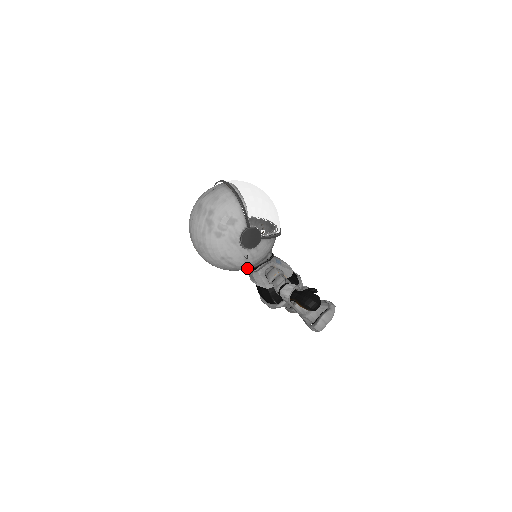
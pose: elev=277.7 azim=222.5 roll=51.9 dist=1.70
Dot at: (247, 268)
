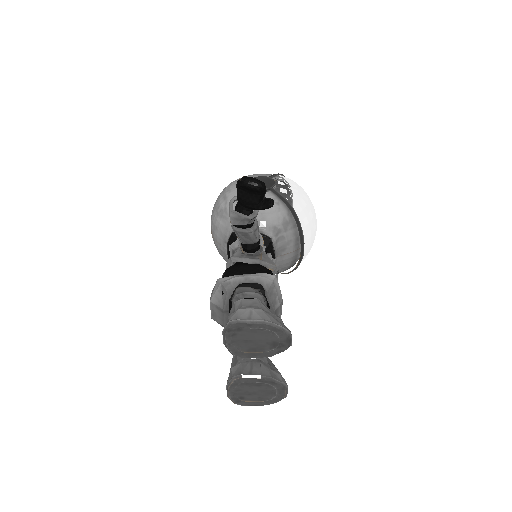
Dot at: occluded
